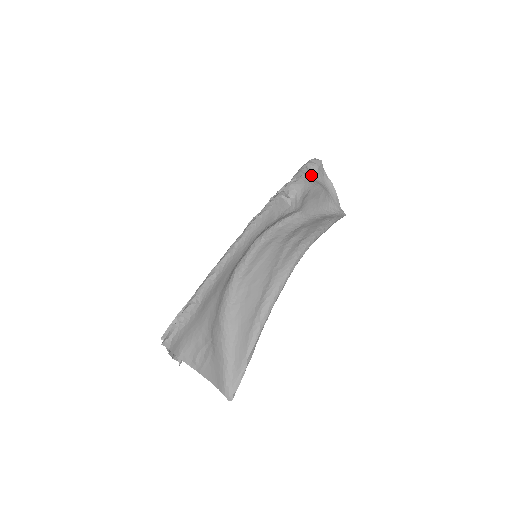
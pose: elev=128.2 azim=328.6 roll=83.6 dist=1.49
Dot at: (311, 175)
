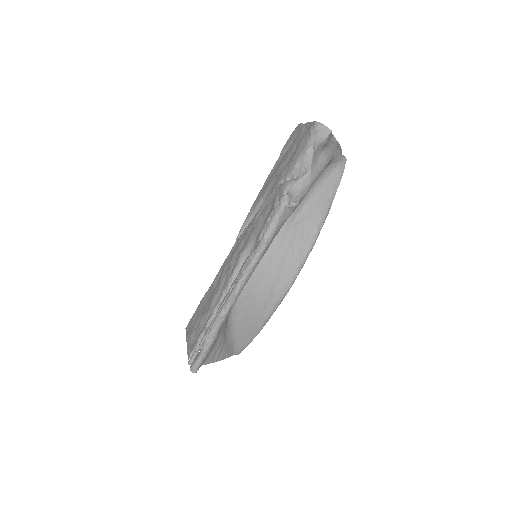
Dot at: (317, 153)
